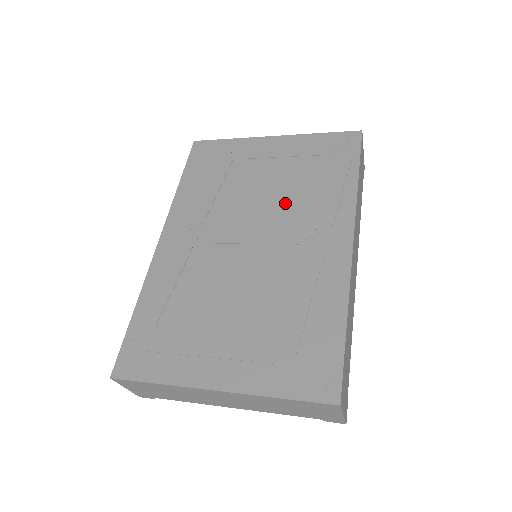
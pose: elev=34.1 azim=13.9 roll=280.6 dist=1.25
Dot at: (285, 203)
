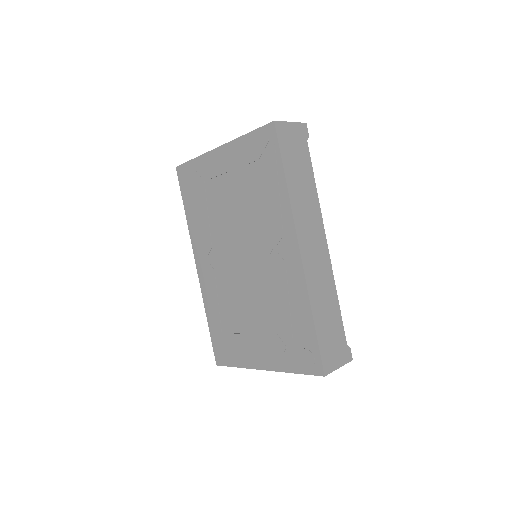
Dot at: (249, 220)
